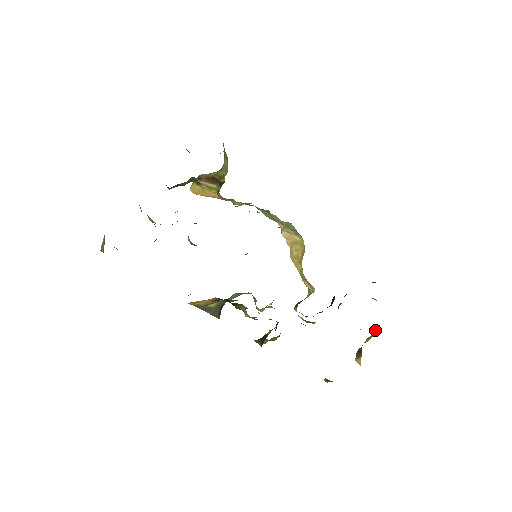
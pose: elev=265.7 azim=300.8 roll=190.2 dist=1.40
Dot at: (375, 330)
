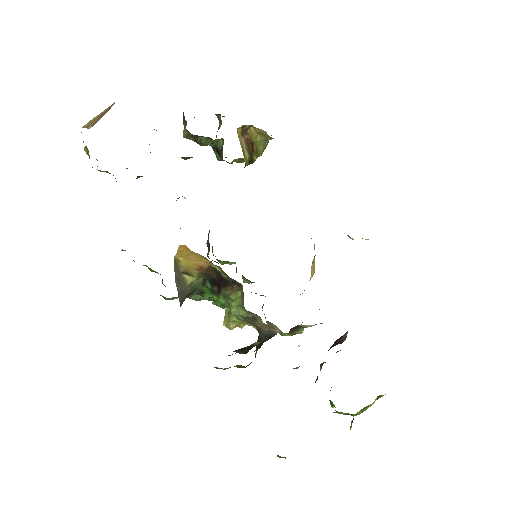
Dot at: (374, 401)
